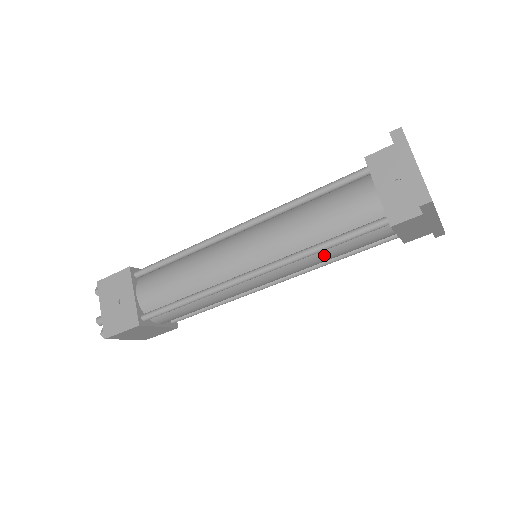
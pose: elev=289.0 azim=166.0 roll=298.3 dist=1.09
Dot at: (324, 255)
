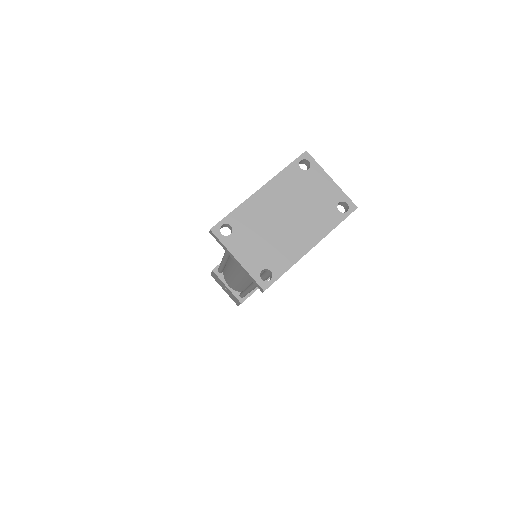
Dot at: occluded
